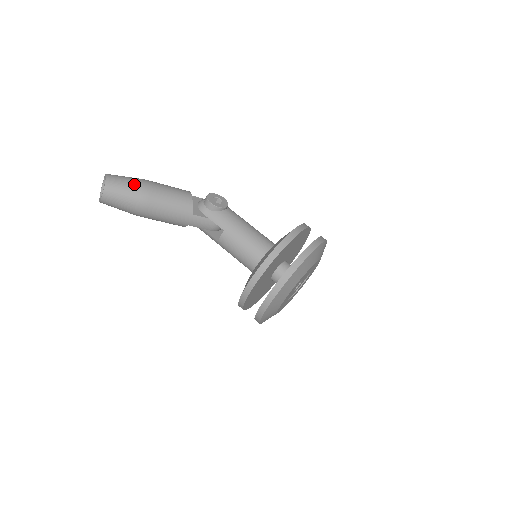
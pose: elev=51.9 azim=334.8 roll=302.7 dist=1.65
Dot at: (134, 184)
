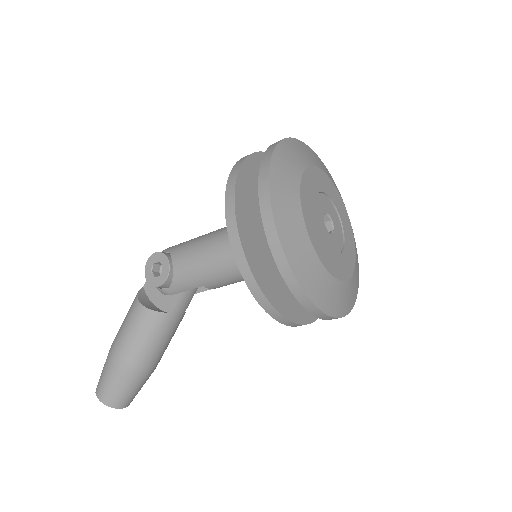
Dot at: (113, 375)
